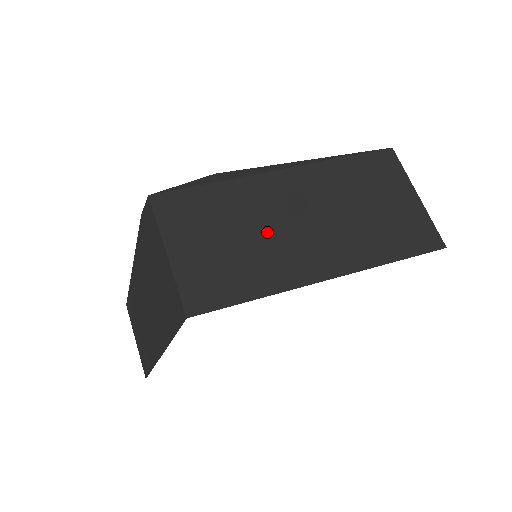
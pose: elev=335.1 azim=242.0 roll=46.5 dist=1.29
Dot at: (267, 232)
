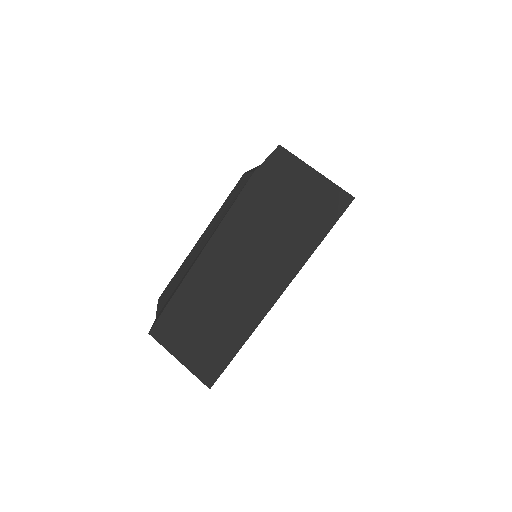
Dot at: occluded
